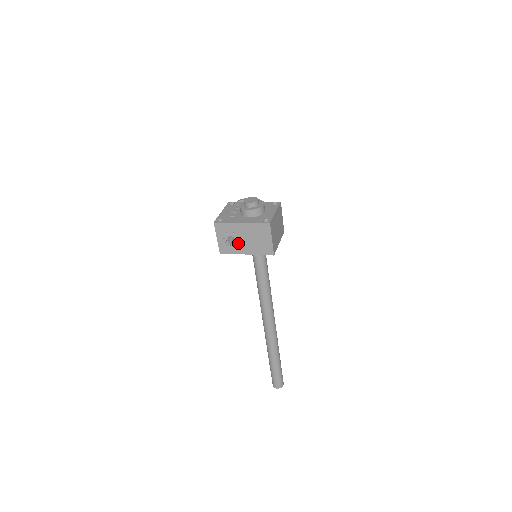
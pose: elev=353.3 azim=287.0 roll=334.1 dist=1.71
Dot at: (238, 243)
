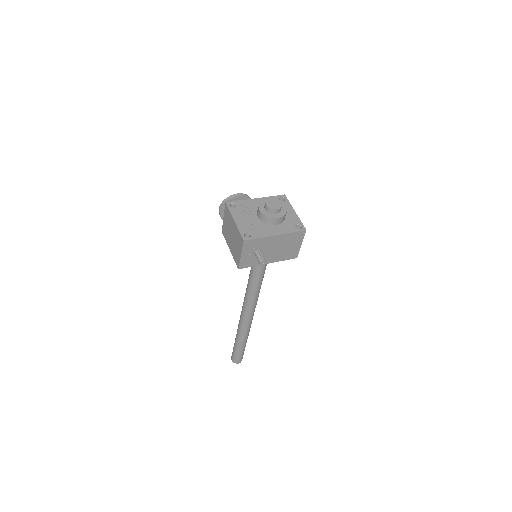
Dot at: (264, 255)
